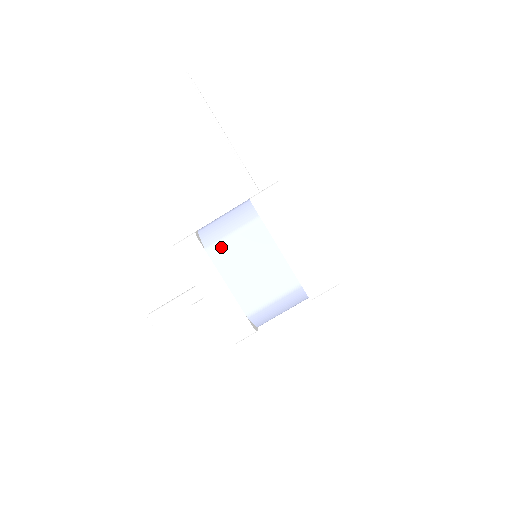
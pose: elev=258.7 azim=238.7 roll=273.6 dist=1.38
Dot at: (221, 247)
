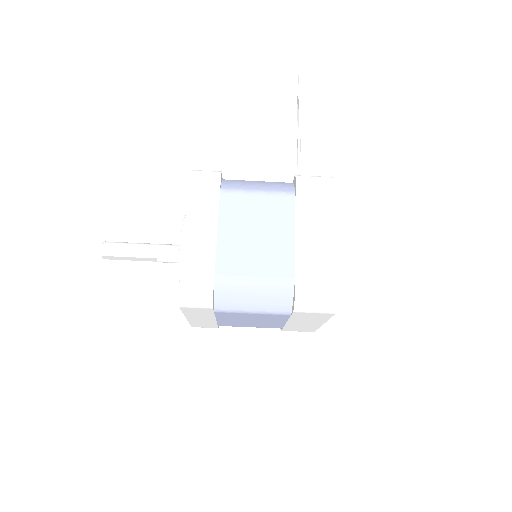
Dot at: (238, 196)
